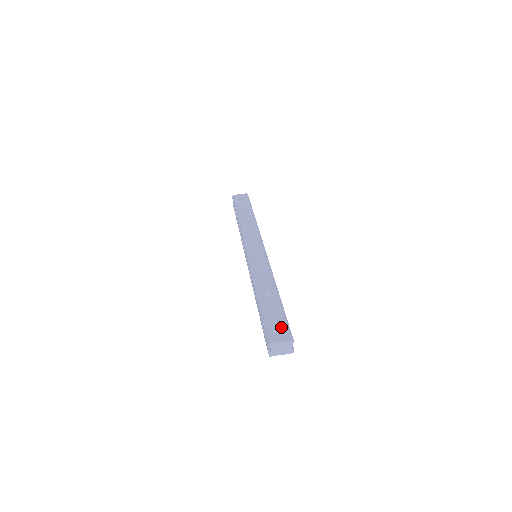
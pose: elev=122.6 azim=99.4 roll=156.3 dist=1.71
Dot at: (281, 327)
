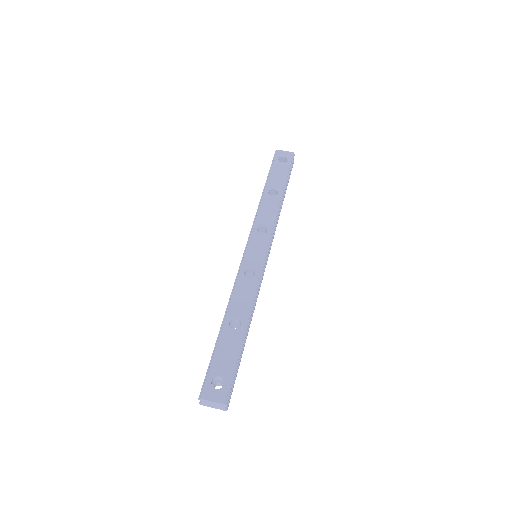
Dot at: (224, 380)
